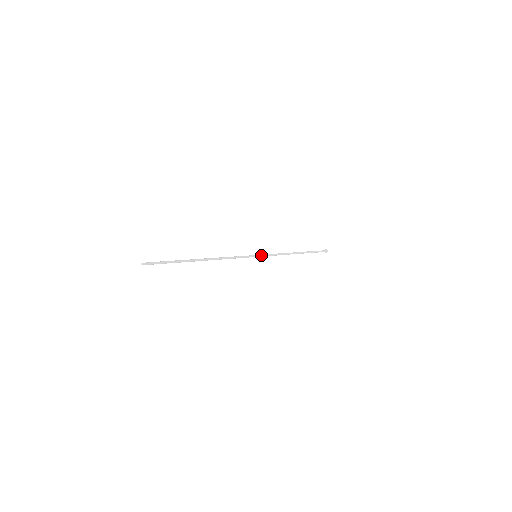
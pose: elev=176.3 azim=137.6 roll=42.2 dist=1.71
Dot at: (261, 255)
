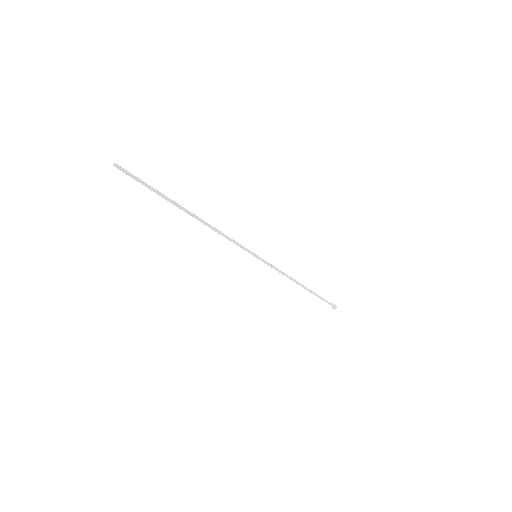
Dot at: (262, 259)
